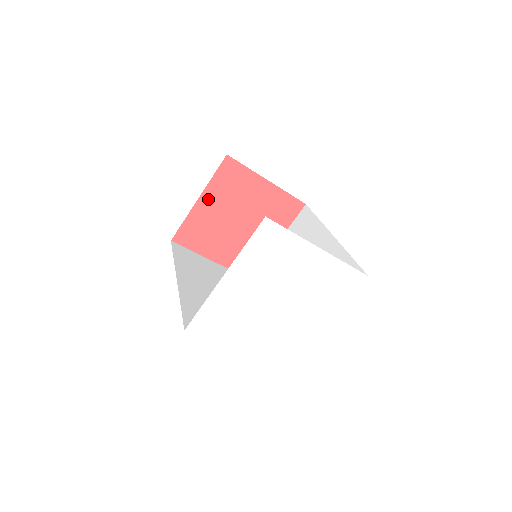
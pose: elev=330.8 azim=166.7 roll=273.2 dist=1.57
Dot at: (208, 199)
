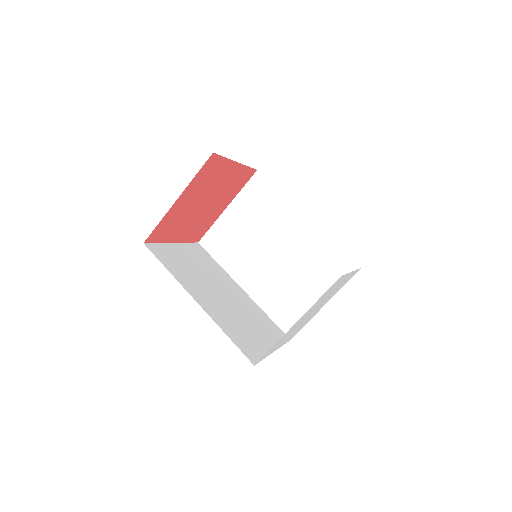
Dot at: (185, 196)
